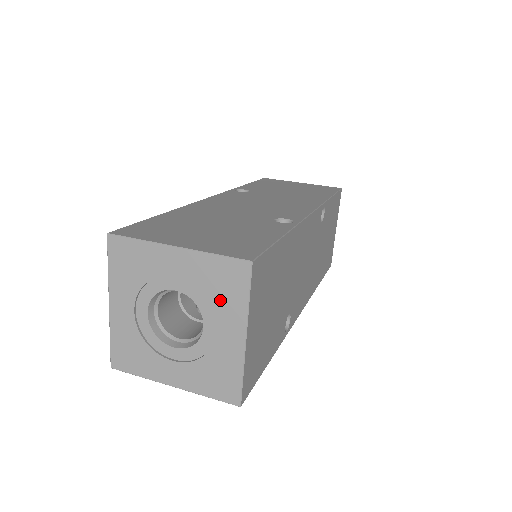
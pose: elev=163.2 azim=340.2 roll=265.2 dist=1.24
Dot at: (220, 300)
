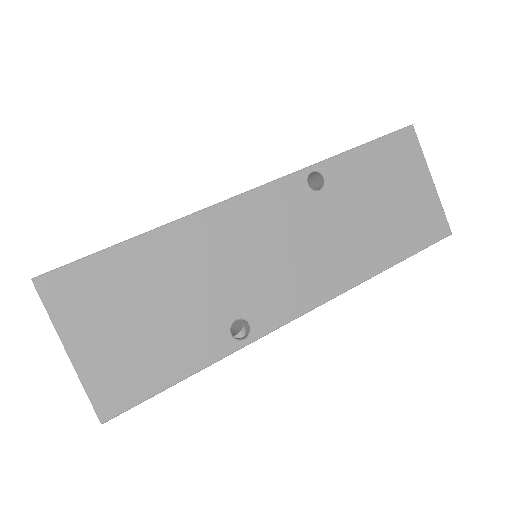
Dot at: occluded
